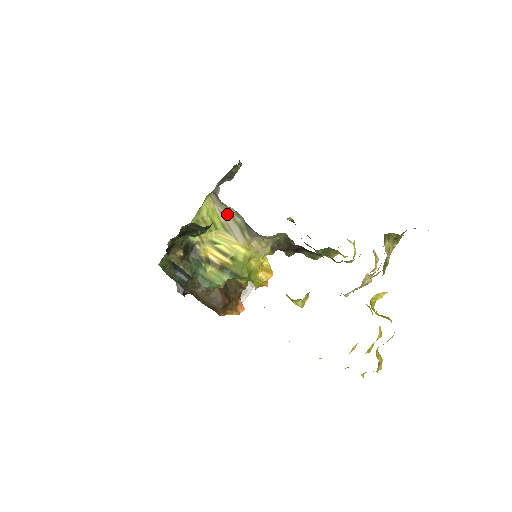
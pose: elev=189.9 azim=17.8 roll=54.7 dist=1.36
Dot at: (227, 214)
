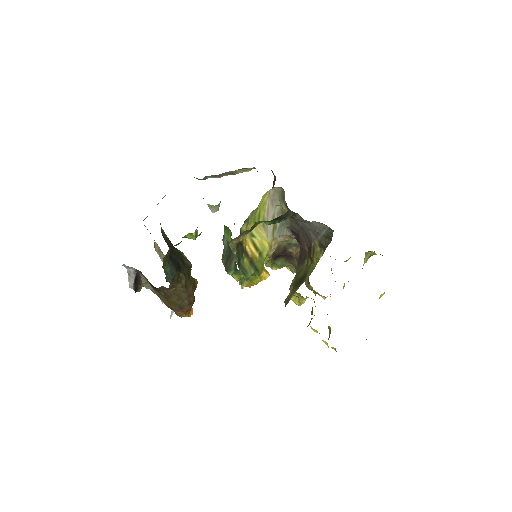
Dot at: (271, 210)
